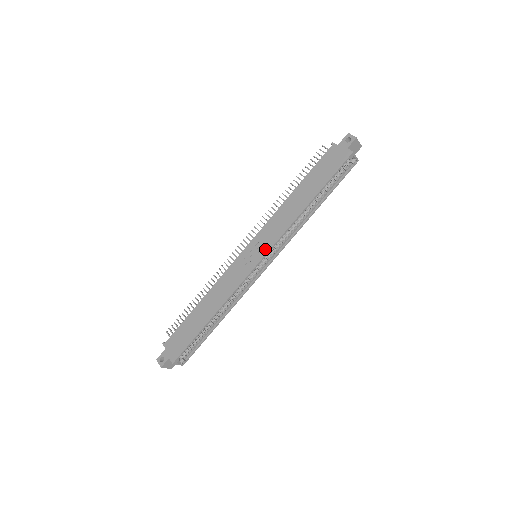
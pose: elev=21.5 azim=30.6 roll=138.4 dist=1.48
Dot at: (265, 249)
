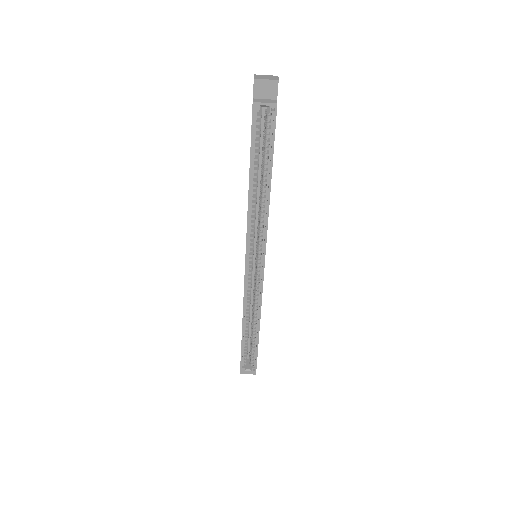
Dot at: occluded
